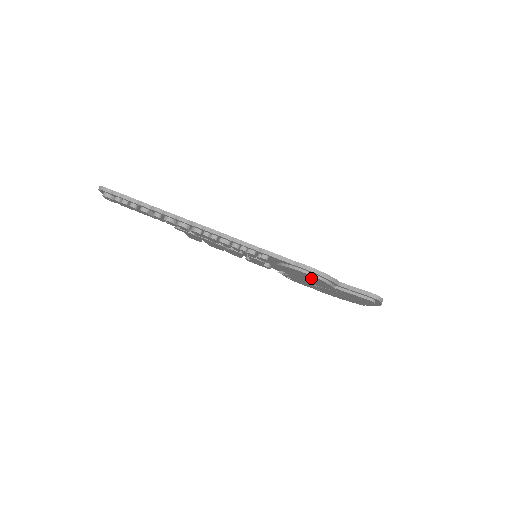
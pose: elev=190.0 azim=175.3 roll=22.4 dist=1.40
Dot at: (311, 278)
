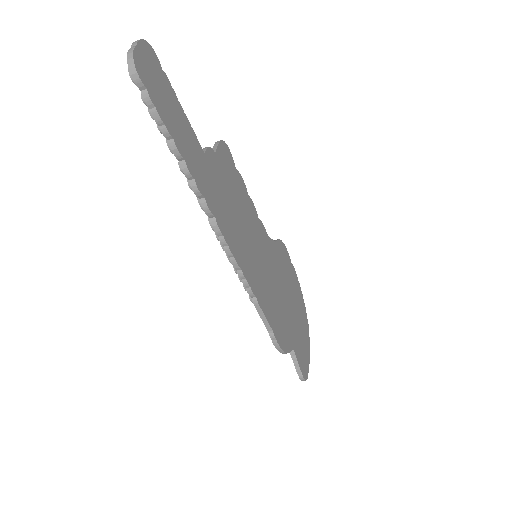
Dot at: occluded
